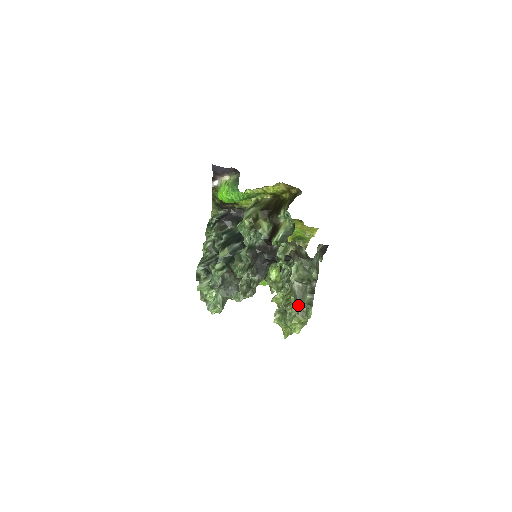
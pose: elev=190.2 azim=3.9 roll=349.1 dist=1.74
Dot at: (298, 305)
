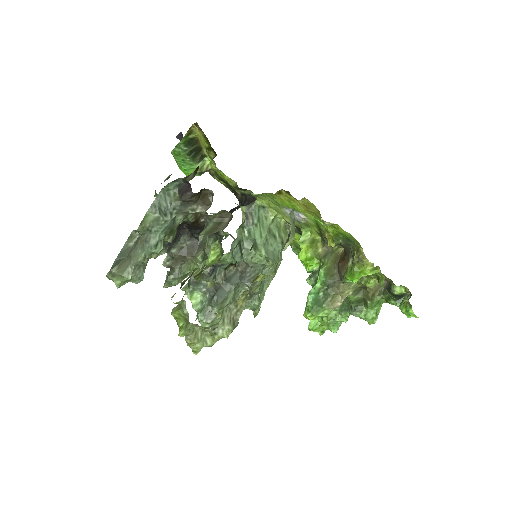
Dot at: (124, 262)
